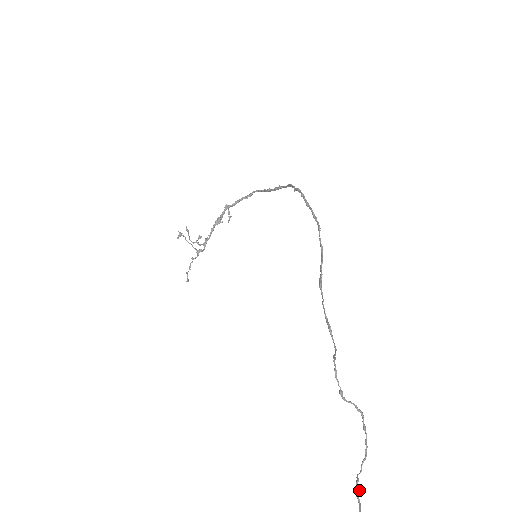
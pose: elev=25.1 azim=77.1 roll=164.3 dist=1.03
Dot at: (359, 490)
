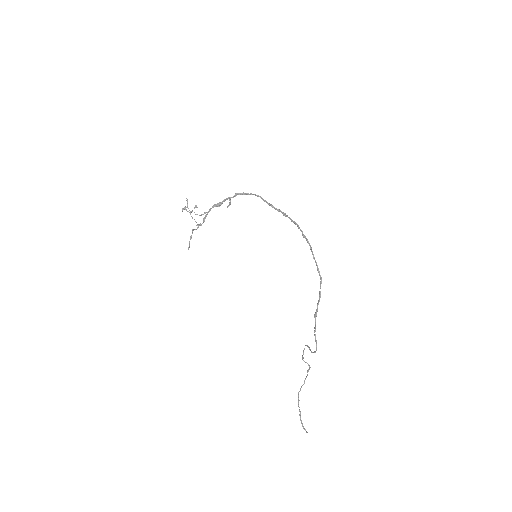
Dot at: (299, 400)
